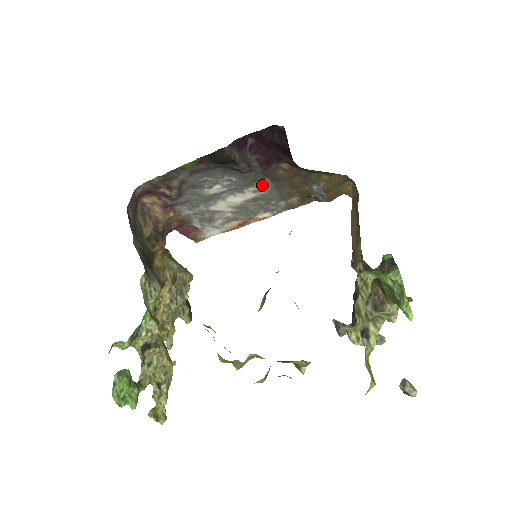
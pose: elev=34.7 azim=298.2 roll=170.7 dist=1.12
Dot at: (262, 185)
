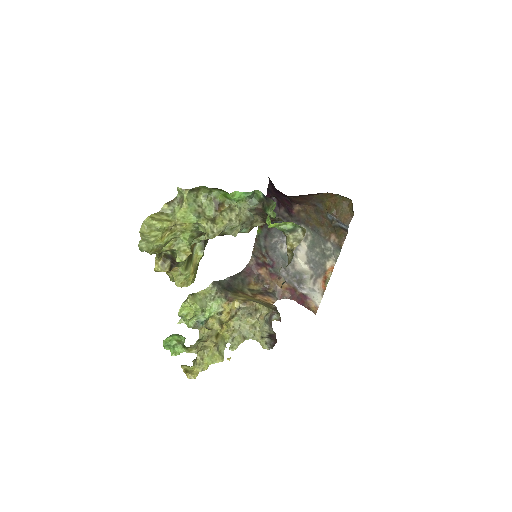
Dot at: occluded
